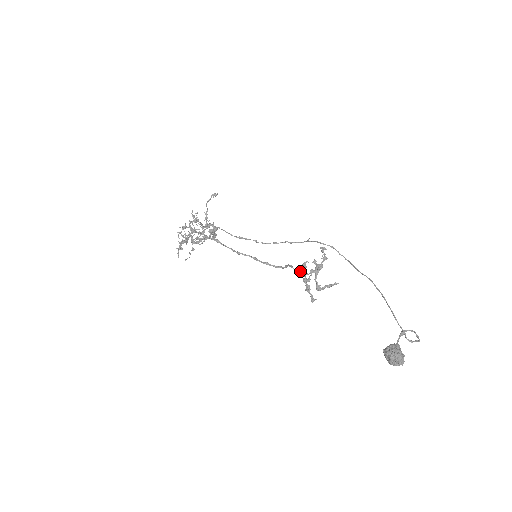
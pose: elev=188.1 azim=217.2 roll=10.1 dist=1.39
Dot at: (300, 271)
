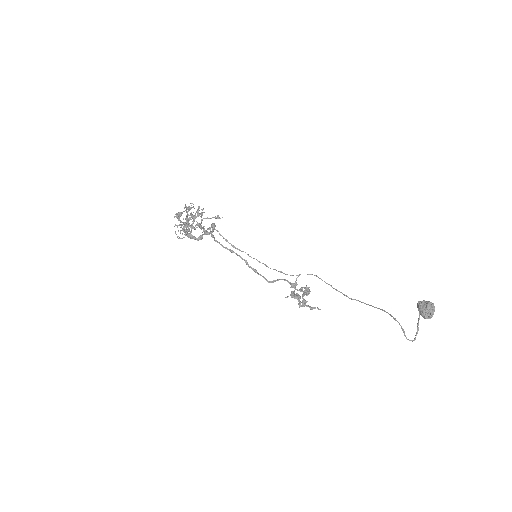
Dot at: occluded
